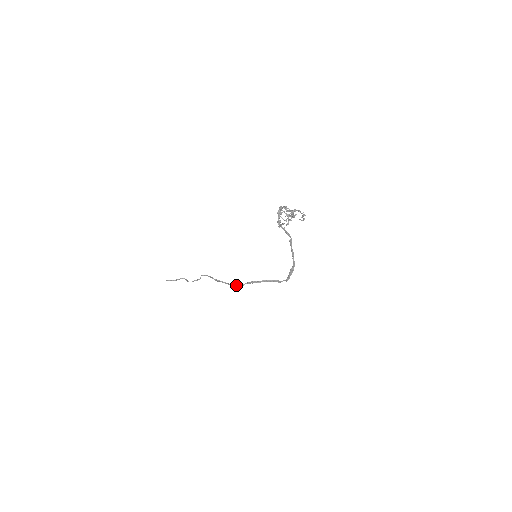
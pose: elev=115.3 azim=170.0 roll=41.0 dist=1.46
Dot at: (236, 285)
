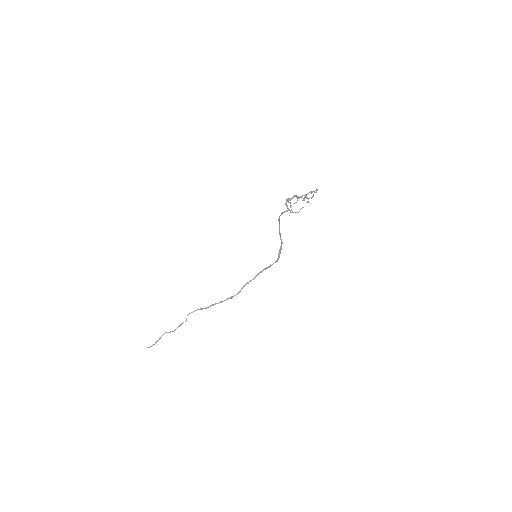
Dot at: (232, 296)
